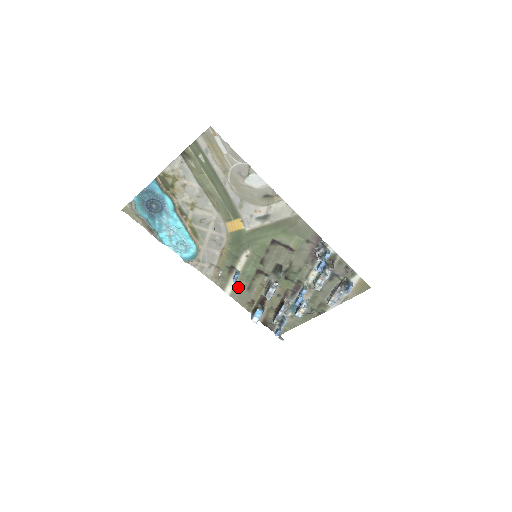
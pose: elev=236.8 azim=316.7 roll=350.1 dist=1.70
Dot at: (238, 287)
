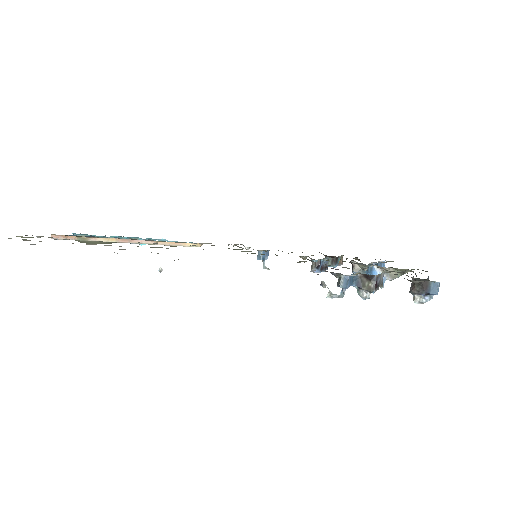
Dot at: occluded
